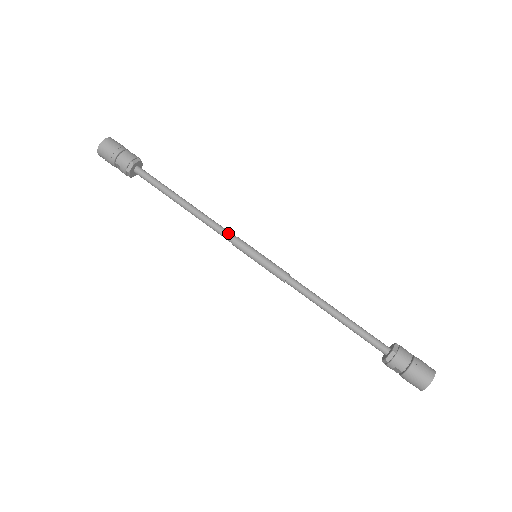
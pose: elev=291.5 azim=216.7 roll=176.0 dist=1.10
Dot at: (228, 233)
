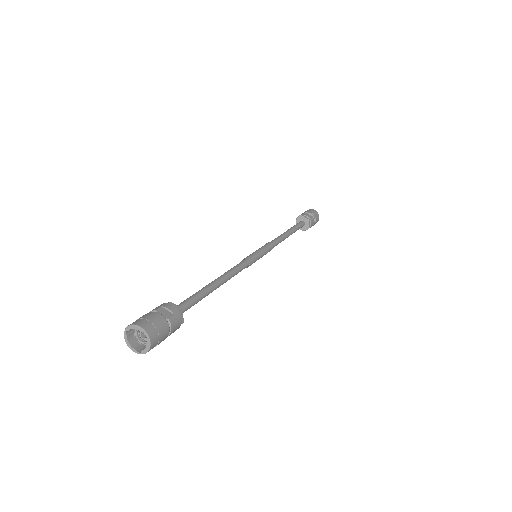
Dot at: (245, 267)
